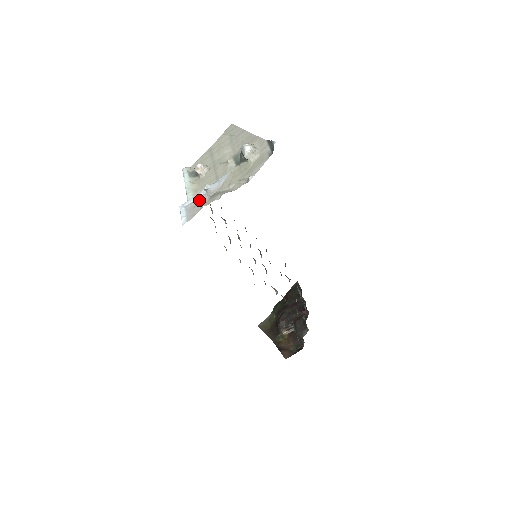
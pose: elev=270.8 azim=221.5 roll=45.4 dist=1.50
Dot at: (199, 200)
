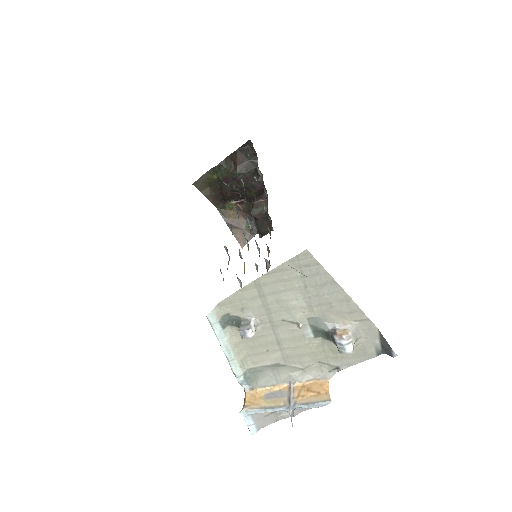
Dot at: (273, 412)
